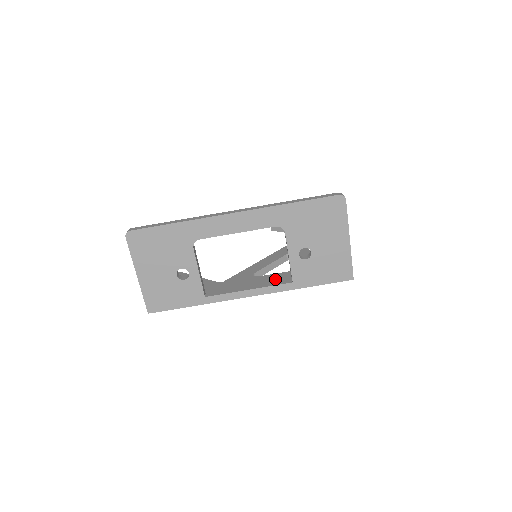
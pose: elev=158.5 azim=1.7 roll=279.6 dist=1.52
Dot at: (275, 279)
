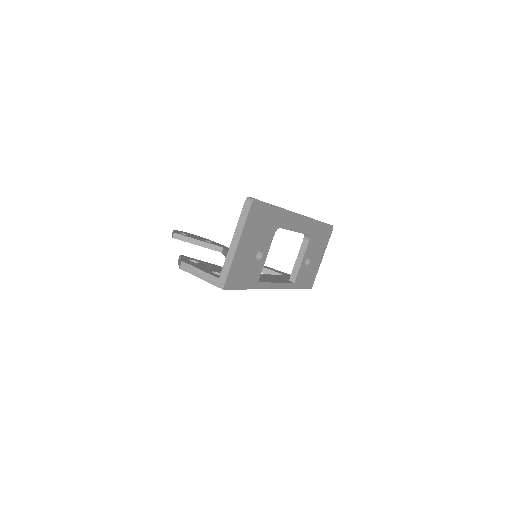
Dot at: (279, 278)
